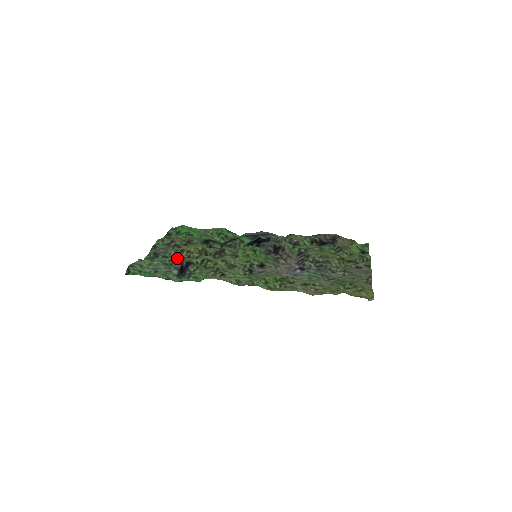
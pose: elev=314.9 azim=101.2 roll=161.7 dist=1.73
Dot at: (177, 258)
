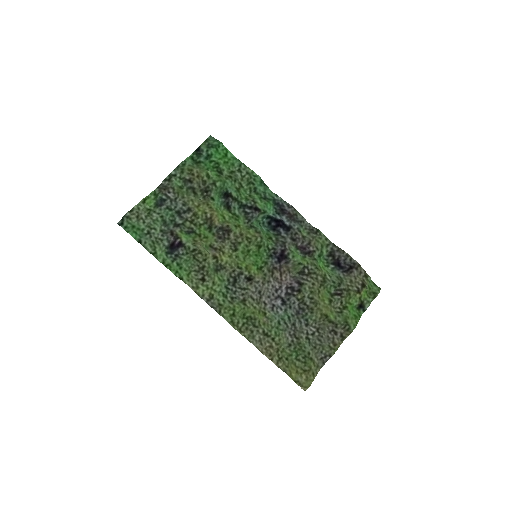
Dot at: (180, 216)
